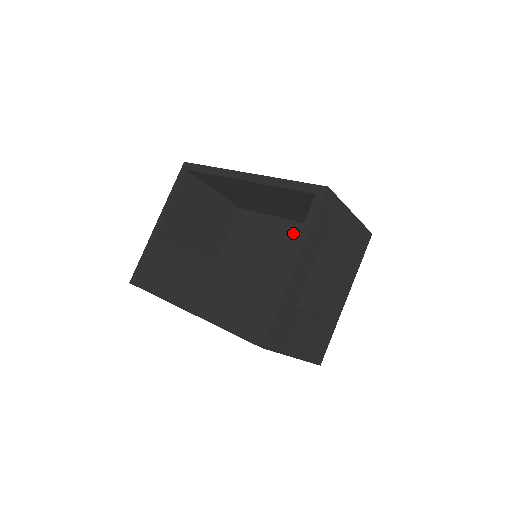
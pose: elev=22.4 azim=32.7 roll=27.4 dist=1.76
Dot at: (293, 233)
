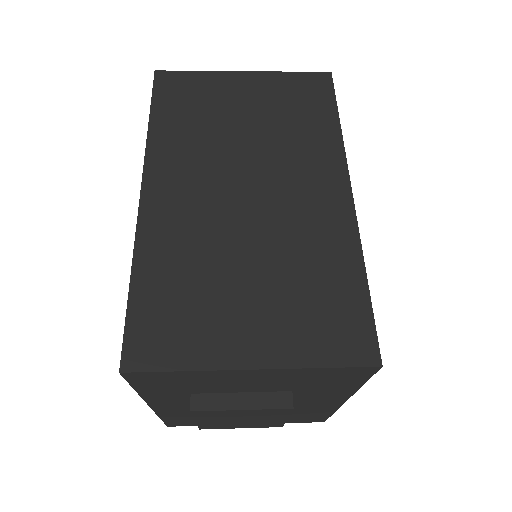
Dot at: occluded
